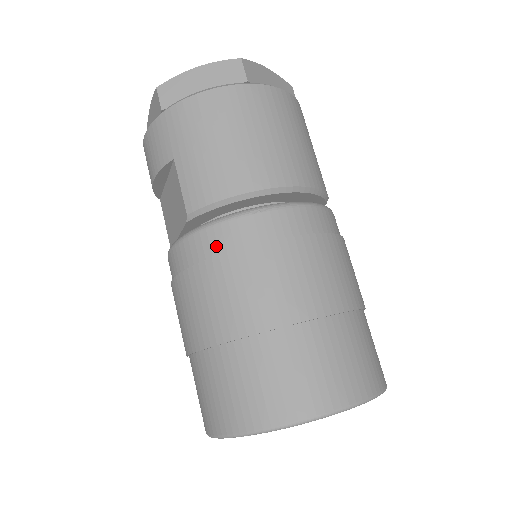
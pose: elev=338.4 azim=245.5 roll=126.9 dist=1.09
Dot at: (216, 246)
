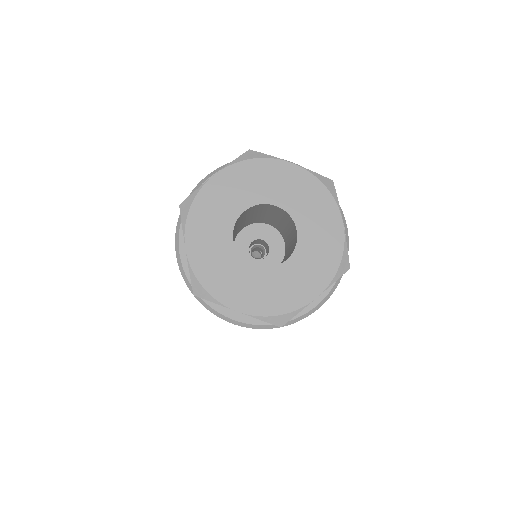
Dot at: occluded
